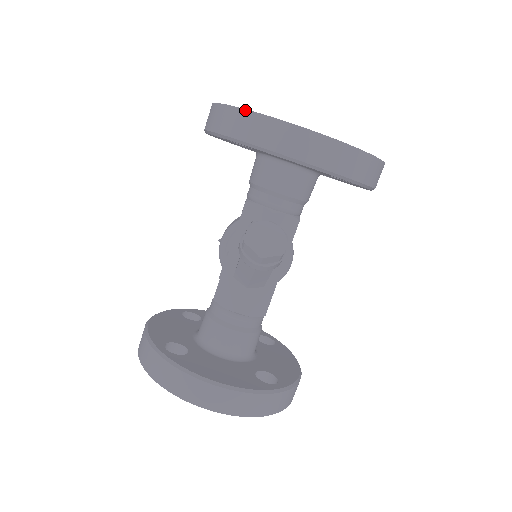
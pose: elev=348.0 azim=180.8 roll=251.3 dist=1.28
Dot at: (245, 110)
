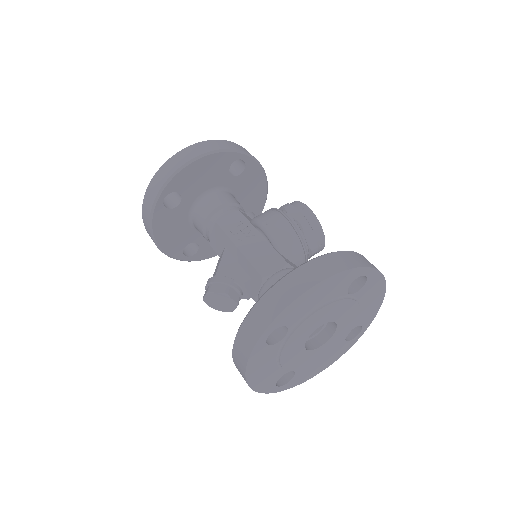
Dot at: (253, 347)
